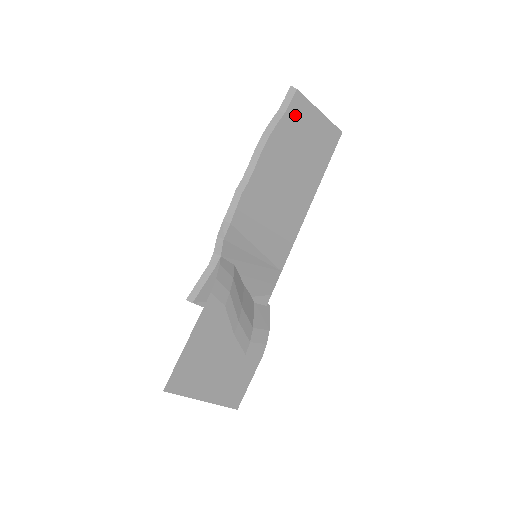
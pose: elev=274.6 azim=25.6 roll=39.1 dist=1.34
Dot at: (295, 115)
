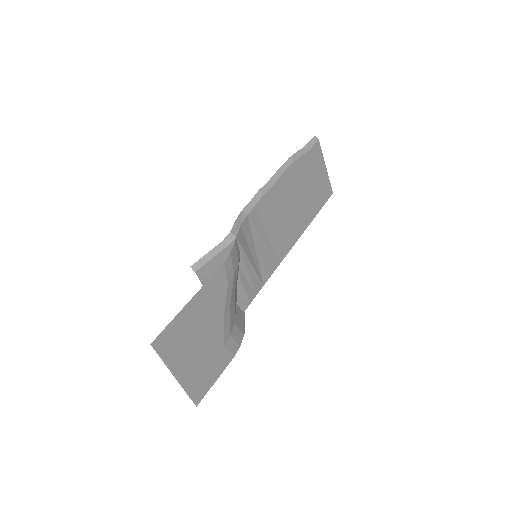
Dot at: (312, 158)
